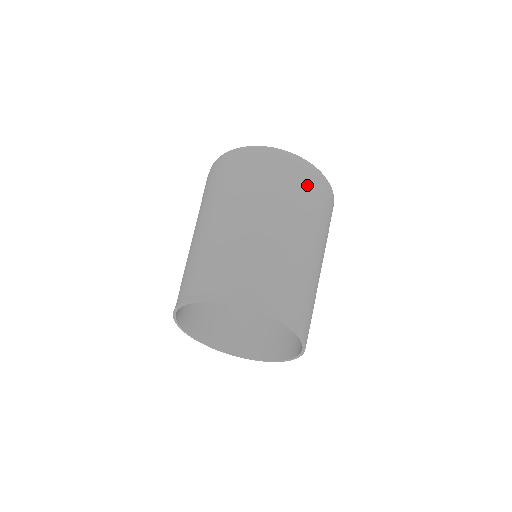
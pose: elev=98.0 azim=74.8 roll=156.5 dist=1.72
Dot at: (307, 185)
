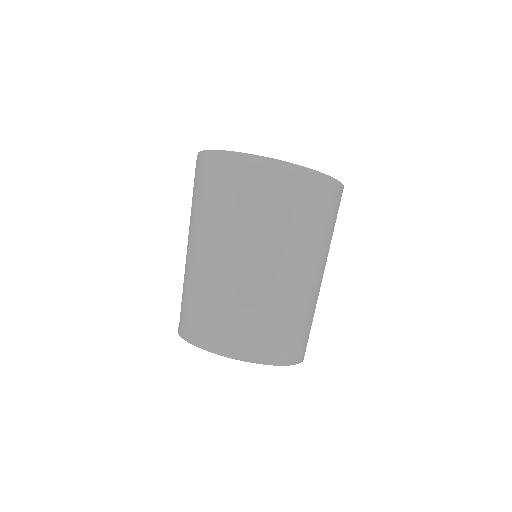
Dot at: (306, 202)
